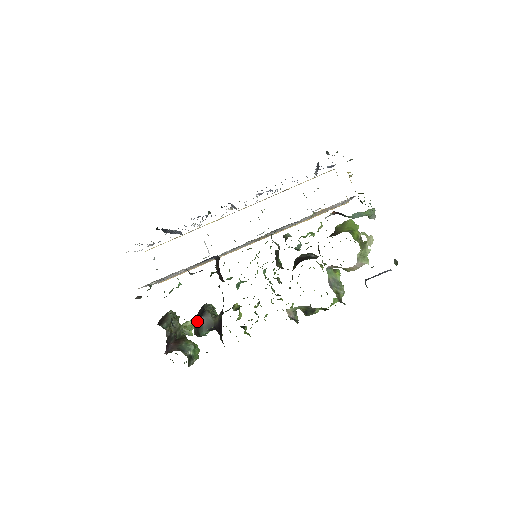
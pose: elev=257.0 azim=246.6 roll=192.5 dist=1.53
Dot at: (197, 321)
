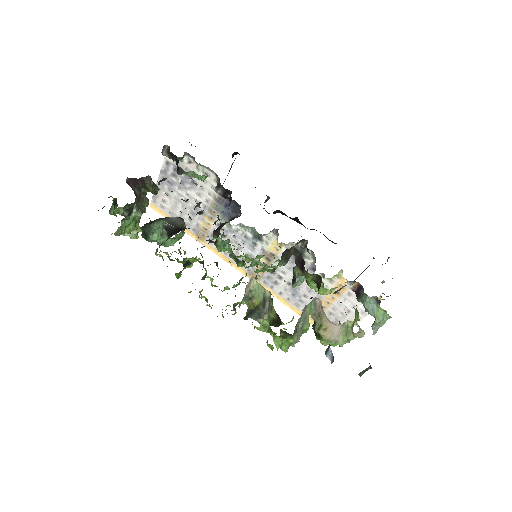
Dot at: occluded
